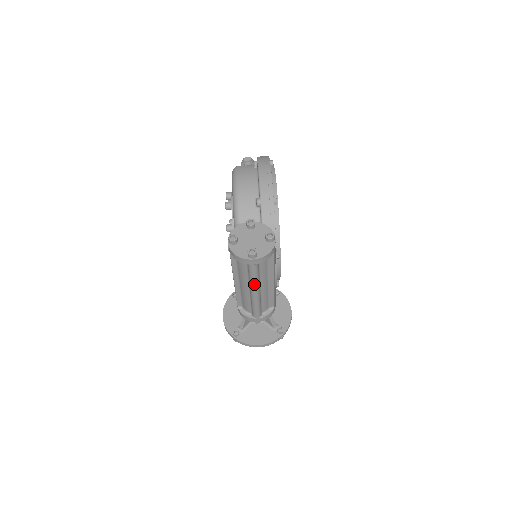
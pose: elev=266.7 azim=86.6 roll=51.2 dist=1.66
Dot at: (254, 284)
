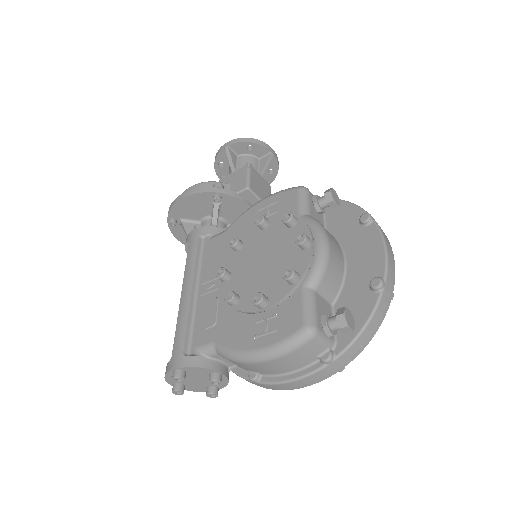
Dot at: occluded
